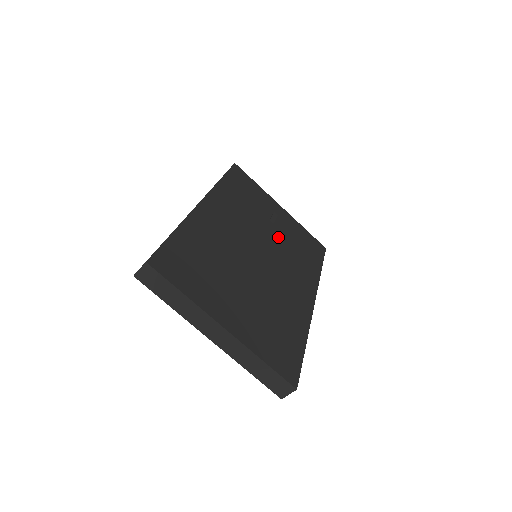
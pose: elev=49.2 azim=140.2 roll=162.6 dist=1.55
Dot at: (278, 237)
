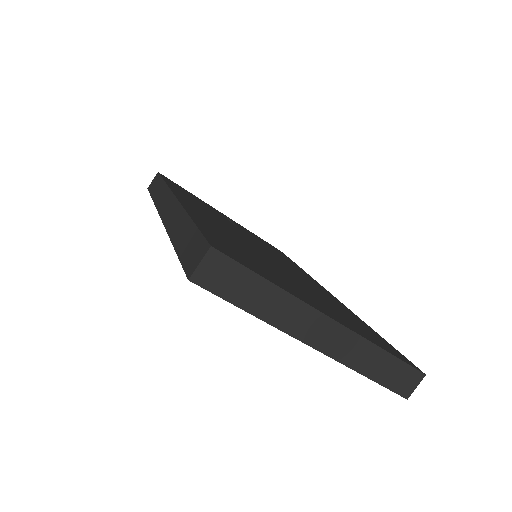
Dot at: (252, 238)
